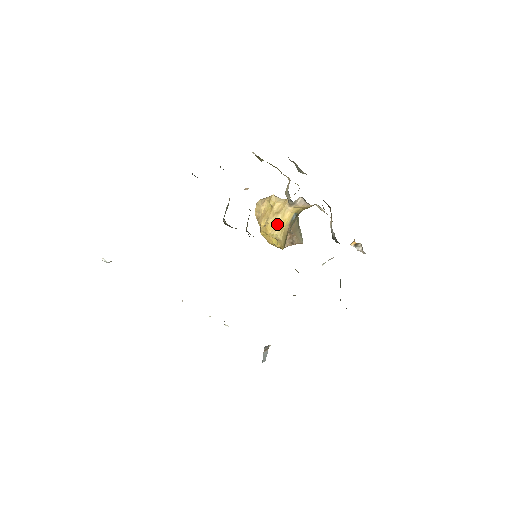
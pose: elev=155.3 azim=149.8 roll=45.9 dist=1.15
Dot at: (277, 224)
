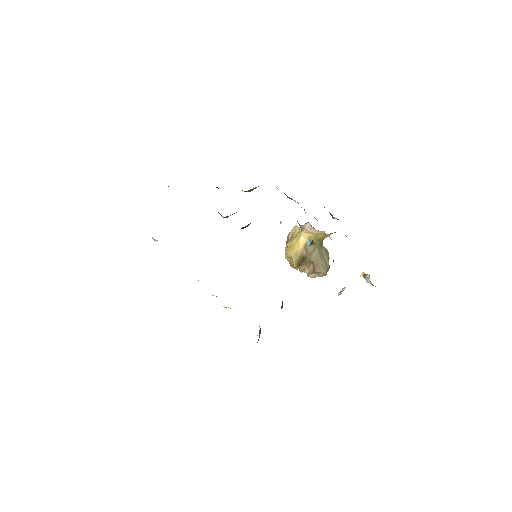
Dot at: (292, 246)
